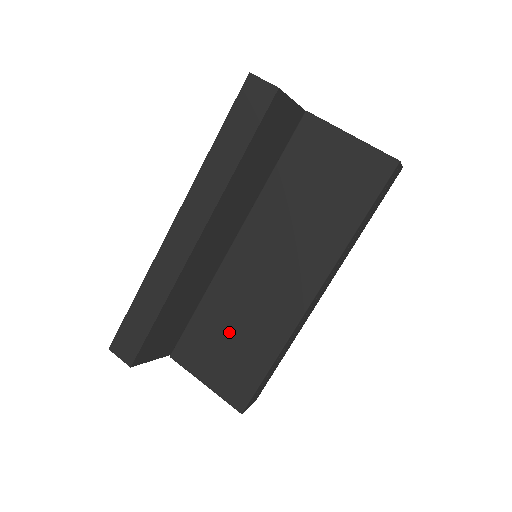
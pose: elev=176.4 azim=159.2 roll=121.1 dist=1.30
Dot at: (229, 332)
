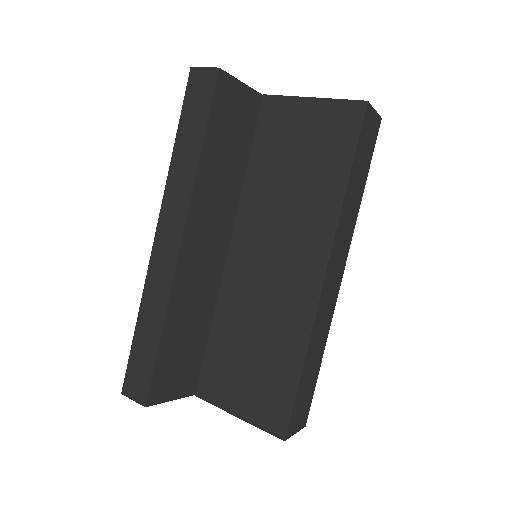
Dot at: (247, 346)
